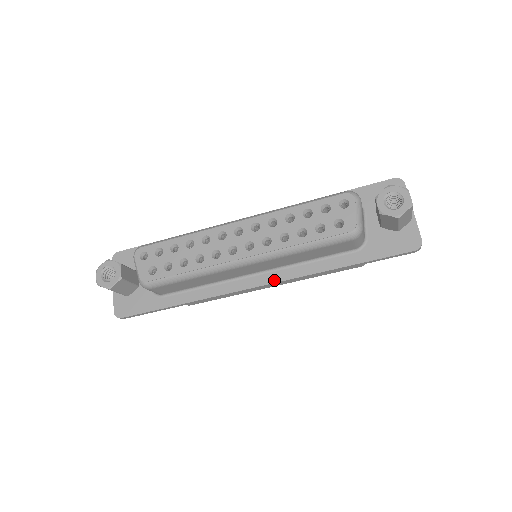
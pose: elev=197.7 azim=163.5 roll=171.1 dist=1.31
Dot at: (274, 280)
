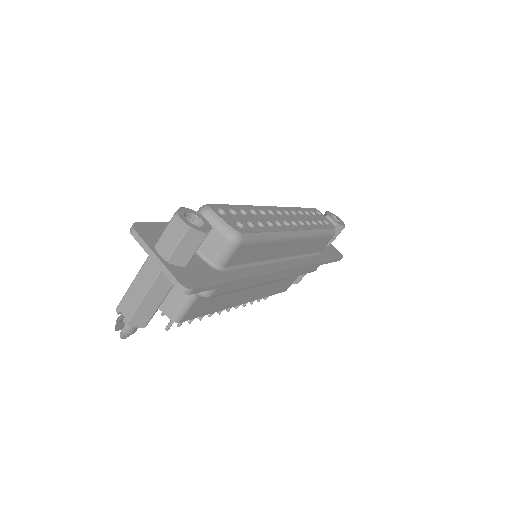
Dot at: (296, 265)
